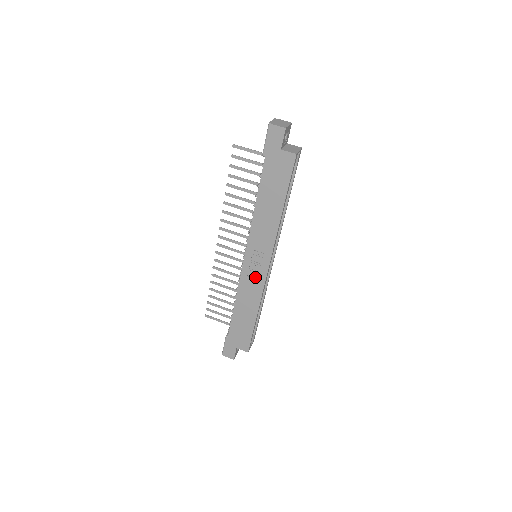
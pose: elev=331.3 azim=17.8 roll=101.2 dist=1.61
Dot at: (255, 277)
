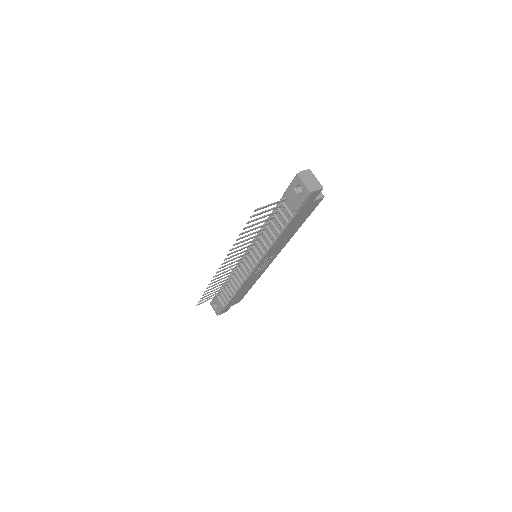
Dot at: (260, 270)
